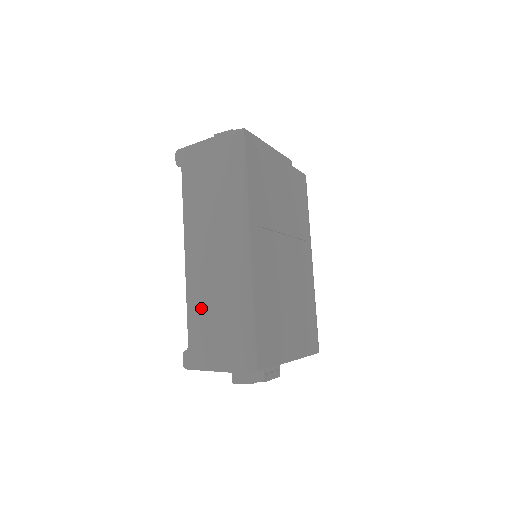
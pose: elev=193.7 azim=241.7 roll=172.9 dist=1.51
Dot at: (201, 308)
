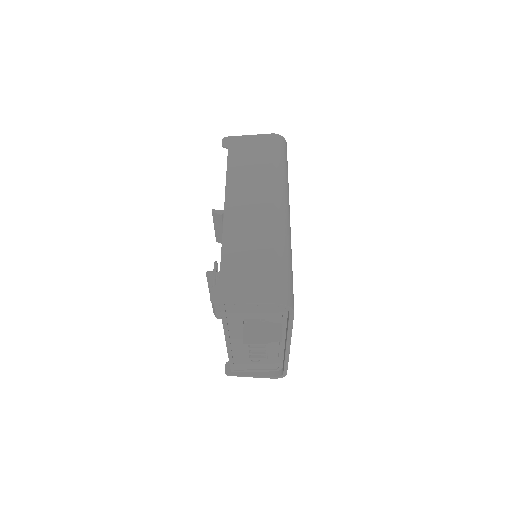
Dot at: (240, 249)
